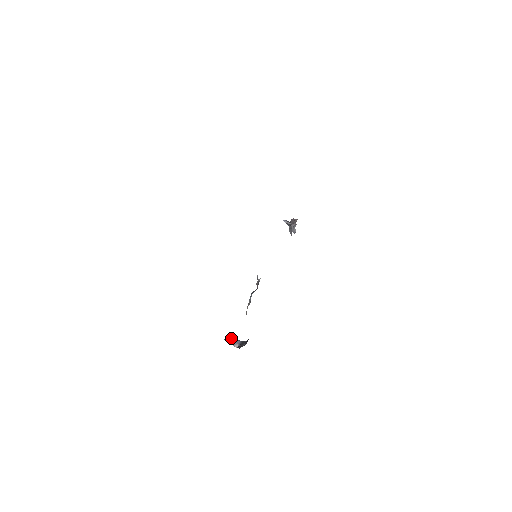
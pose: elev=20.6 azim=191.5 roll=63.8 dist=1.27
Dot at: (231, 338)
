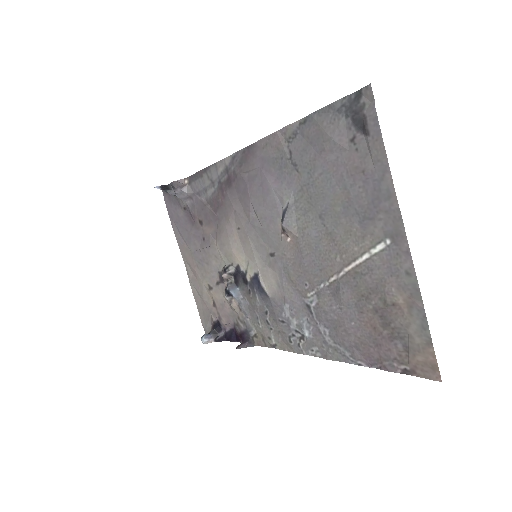
Dot at: (252, 342)
